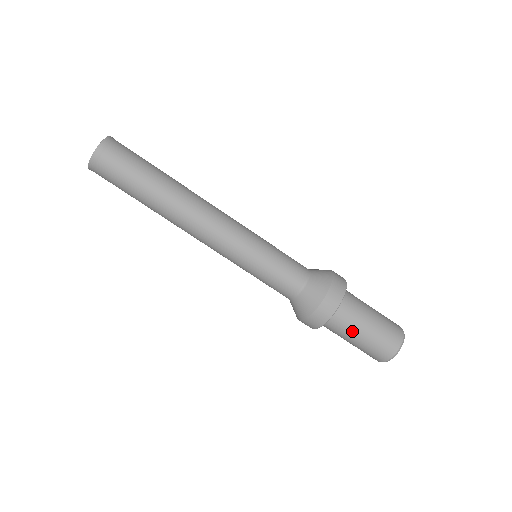
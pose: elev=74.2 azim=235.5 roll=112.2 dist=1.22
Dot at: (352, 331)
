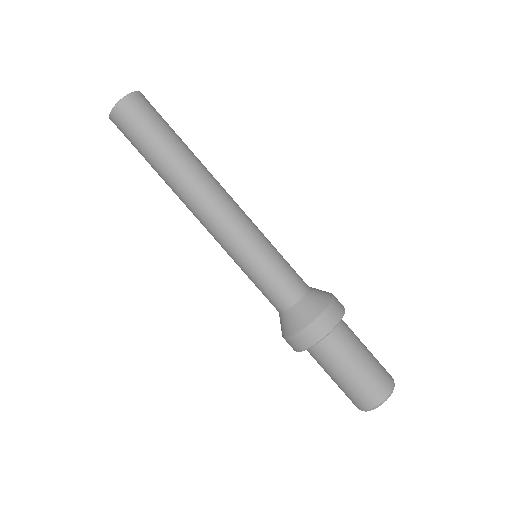
Dot at: (345, 359)
